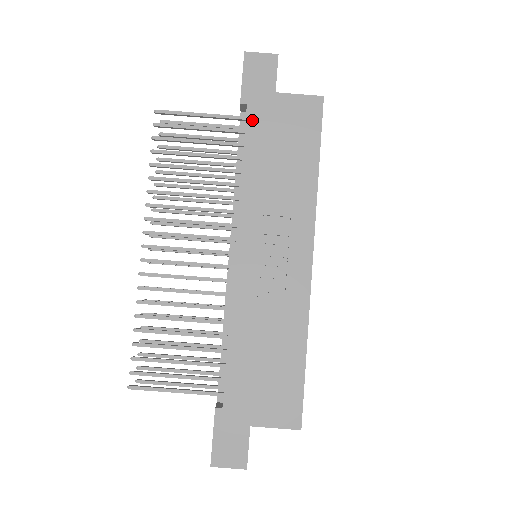
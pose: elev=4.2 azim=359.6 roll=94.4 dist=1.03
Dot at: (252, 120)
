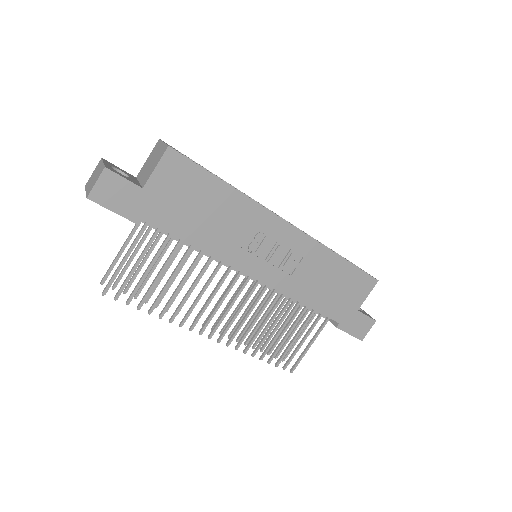
Dot at: (158, 221)
